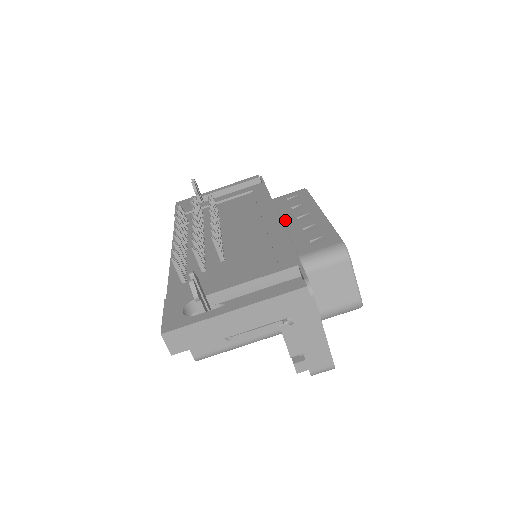
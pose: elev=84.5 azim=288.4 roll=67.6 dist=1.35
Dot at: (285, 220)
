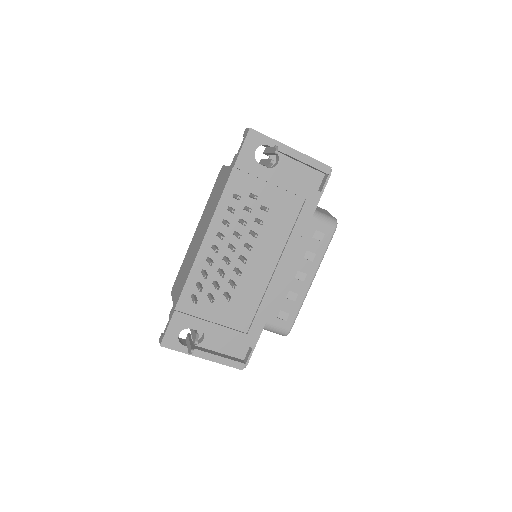
Dot at: (290, 267)
